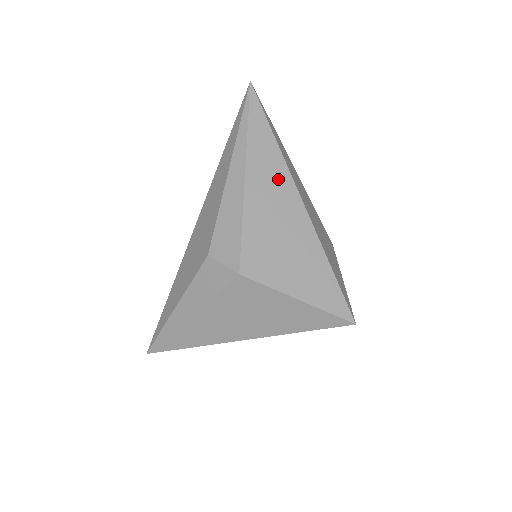
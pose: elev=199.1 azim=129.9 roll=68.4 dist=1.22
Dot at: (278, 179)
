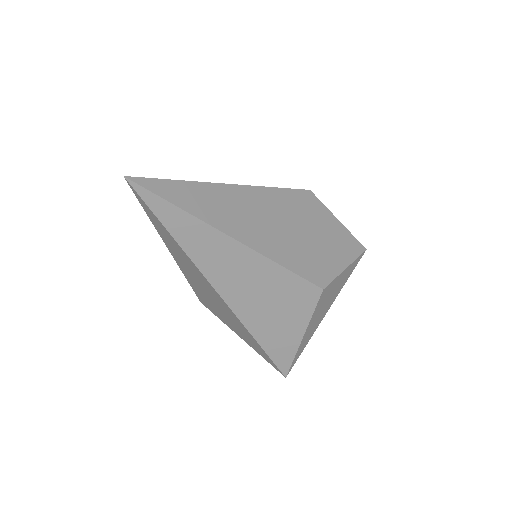
Dot at: (195, 271)
